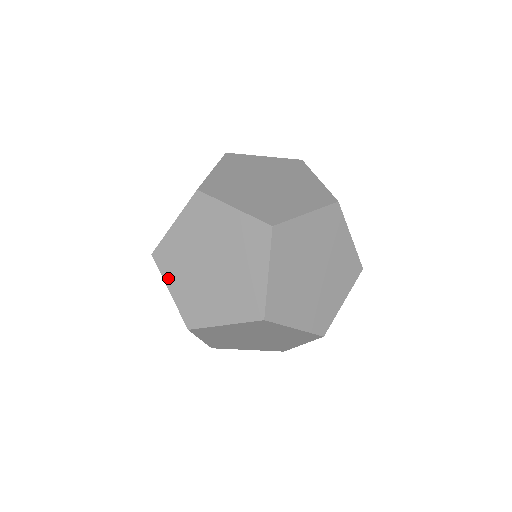
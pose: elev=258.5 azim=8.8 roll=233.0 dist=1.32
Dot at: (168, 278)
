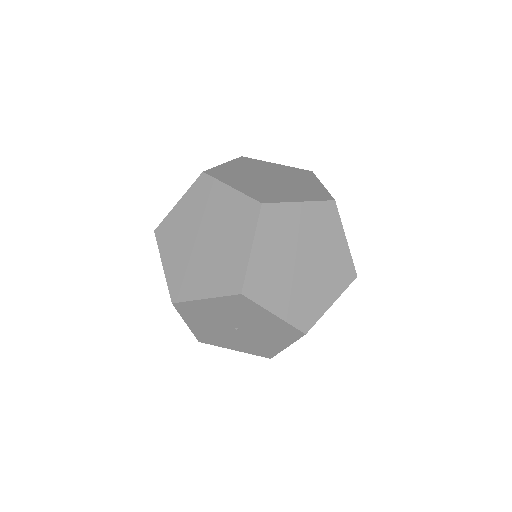
Dot at: (195, 294)
